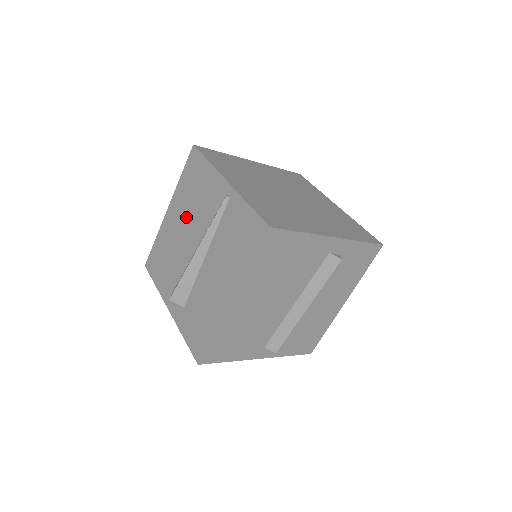
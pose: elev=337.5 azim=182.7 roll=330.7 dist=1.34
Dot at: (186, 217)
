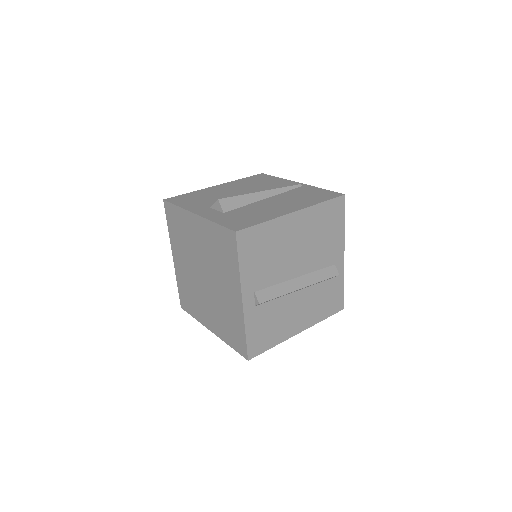
Dot at: (243, 188)
